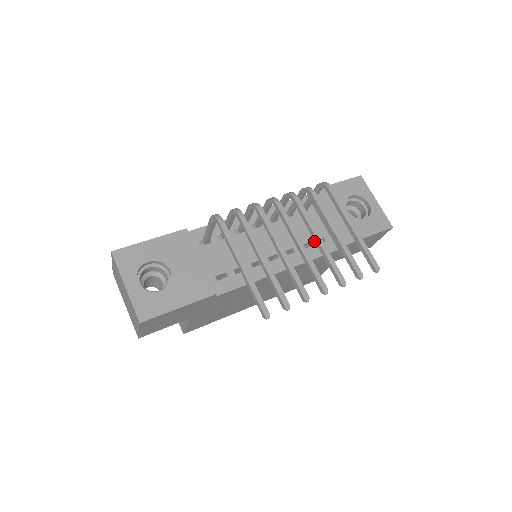
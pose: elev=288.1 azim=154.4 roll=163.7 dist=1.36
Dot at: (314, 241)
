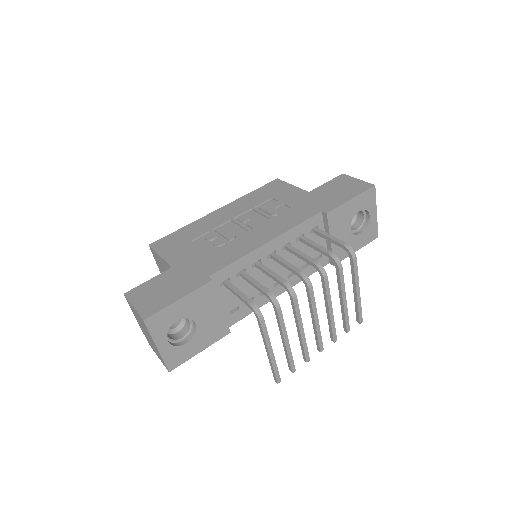
Dot at: occluded
